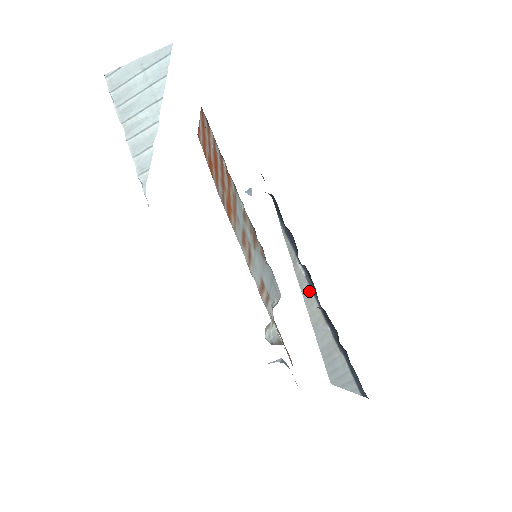
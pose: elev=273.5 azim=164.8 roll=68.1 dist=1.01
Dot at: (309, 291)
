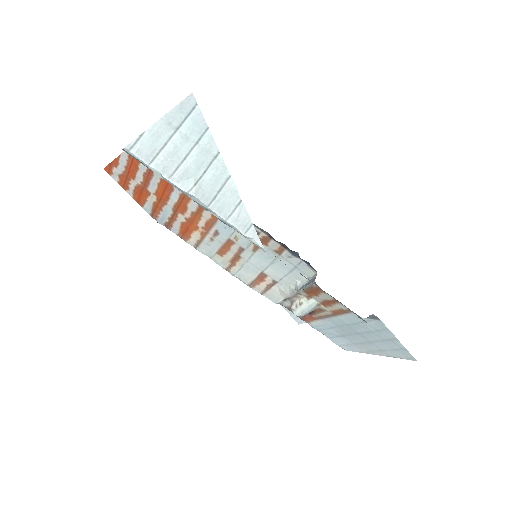
Dot at: occluded
